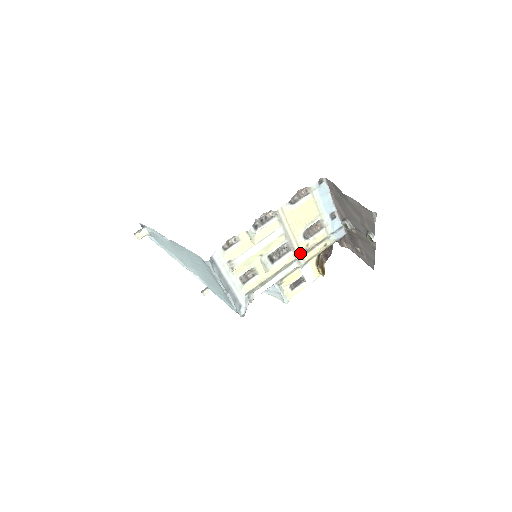
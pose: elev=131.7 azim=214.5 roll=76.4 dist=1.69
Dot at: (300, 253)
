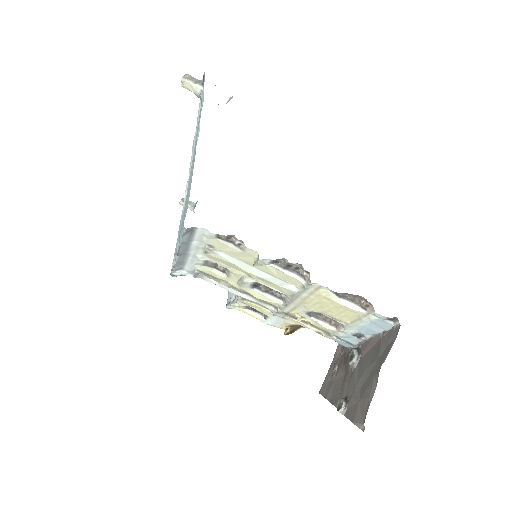
Dot at: (288, 311)
